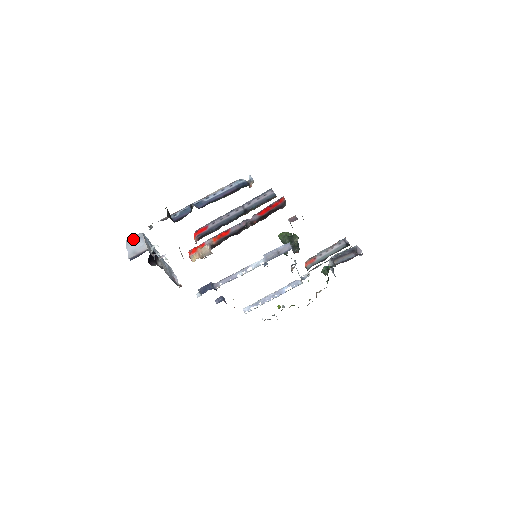
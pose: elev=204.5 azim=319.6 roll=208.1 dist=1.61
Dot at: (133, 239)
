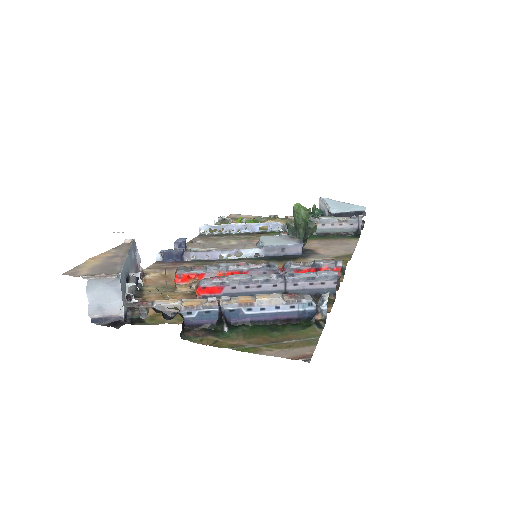
Dot at: (101, 283)
